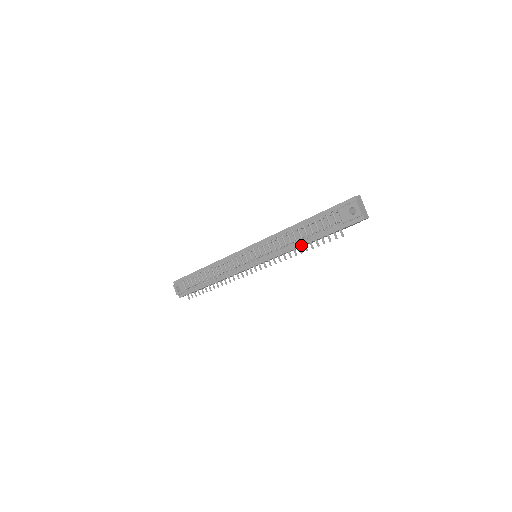
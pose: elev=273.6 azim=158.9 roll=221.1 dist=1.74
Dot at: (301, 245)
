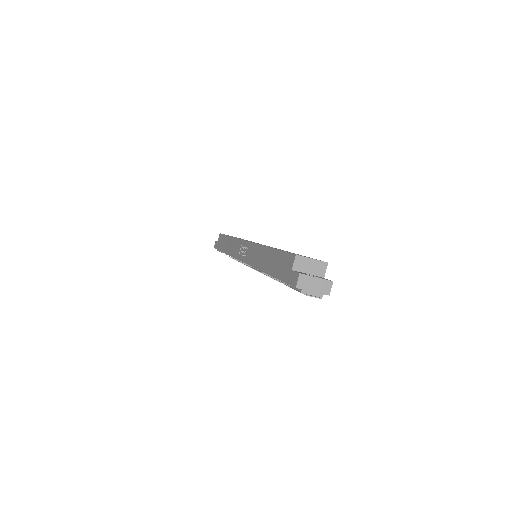
Dot at: occluded
